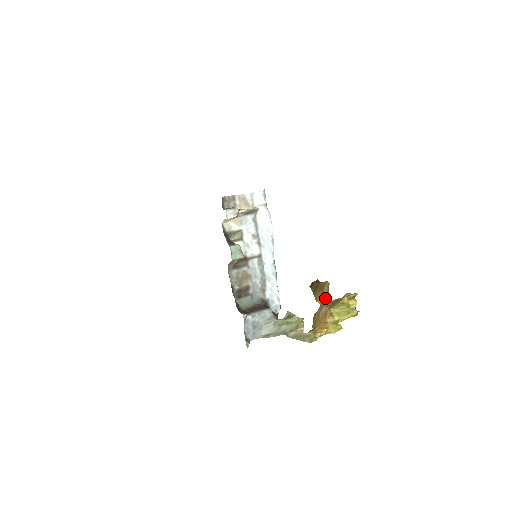
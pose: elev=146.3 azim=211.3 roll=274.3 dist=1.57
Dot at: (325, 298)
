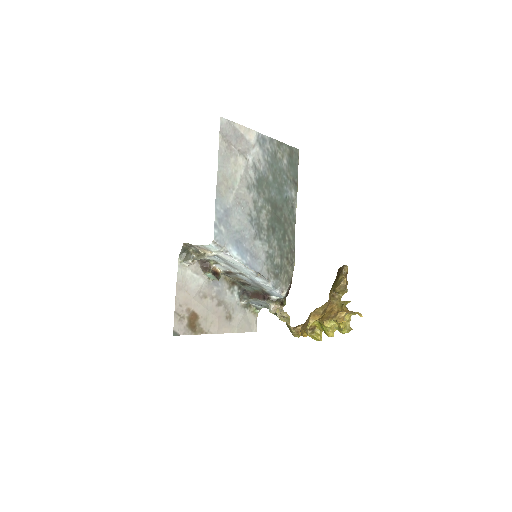
Dot at: (335, 296)
